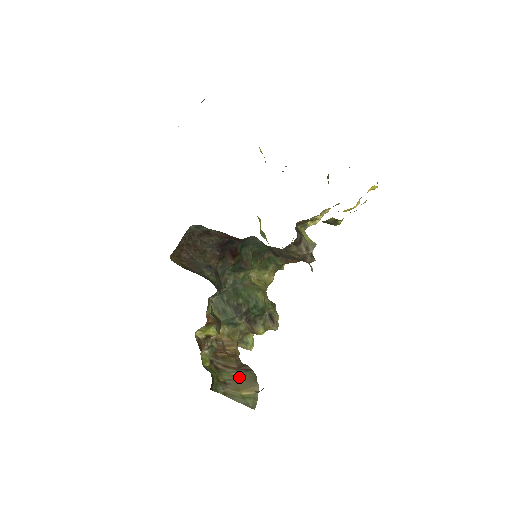
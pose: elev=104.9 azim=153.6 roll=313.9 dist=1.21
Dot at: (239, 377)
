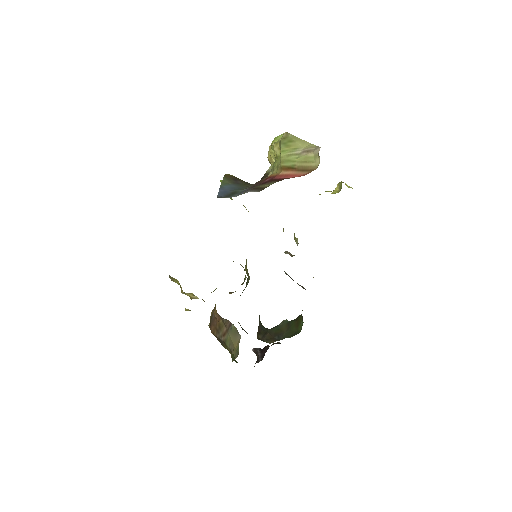
Dot at: (231, 337)
